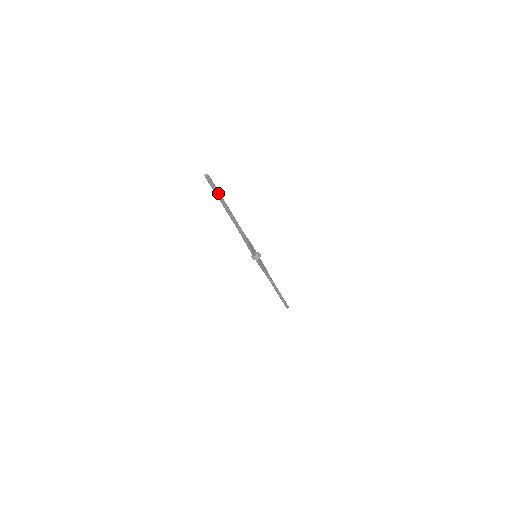
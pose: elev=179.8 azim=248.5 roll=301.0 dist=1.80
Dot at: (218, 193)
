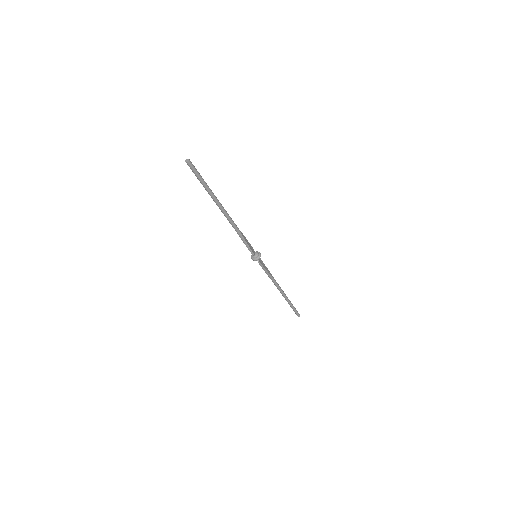
Dot at: (203, 181)
